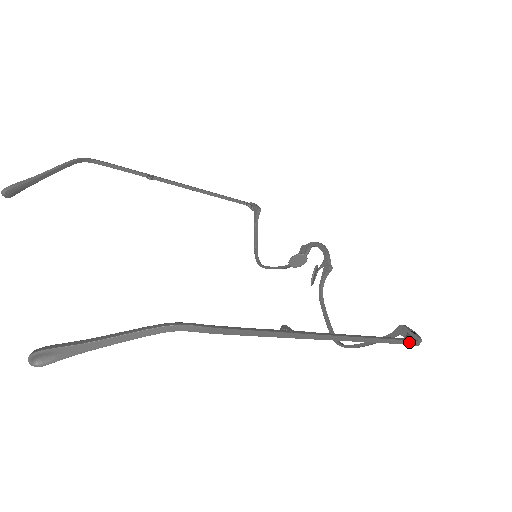
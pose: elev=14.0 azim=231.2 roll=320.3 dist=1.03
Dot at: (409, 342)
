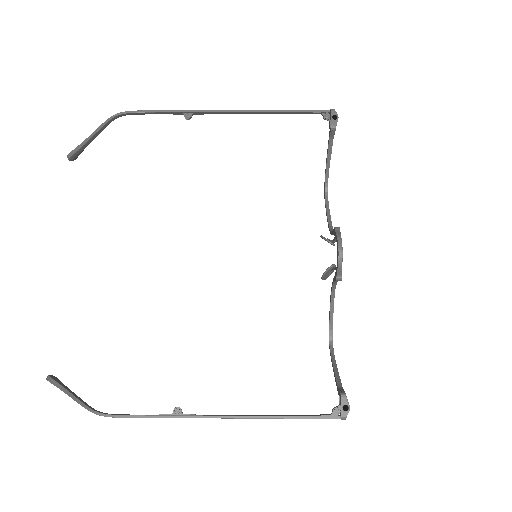
Dot at: (327, 418)
